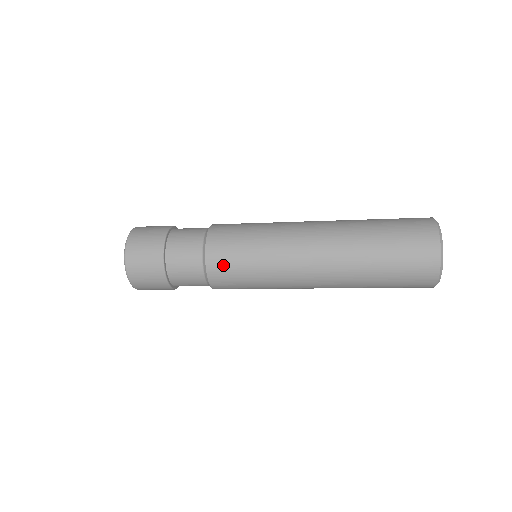
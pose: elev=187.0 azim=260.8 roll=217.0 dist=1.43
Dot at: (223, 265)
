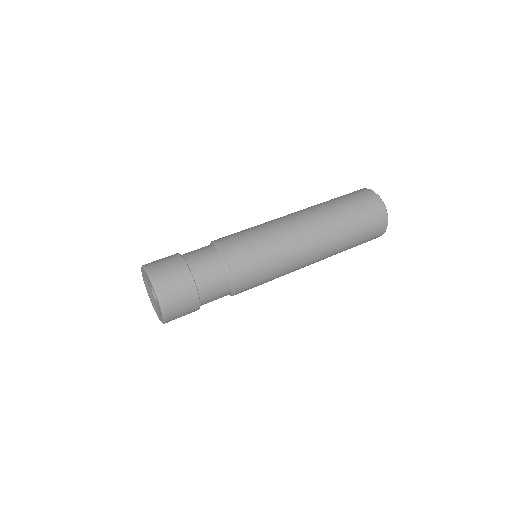
Dot at: occluded
